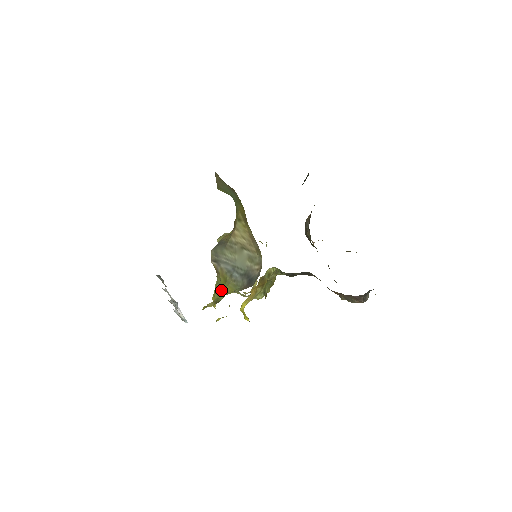
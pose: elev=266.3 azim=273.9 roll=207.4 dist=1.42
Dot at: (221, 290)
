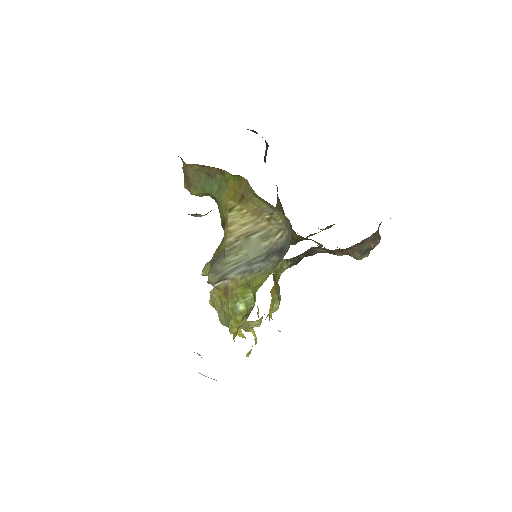
Dot at: (244, 302)
